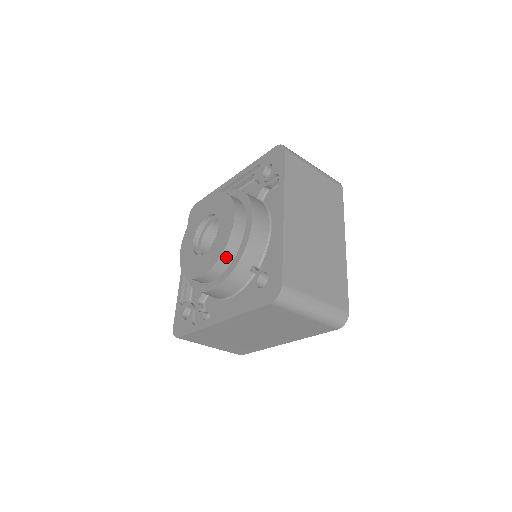
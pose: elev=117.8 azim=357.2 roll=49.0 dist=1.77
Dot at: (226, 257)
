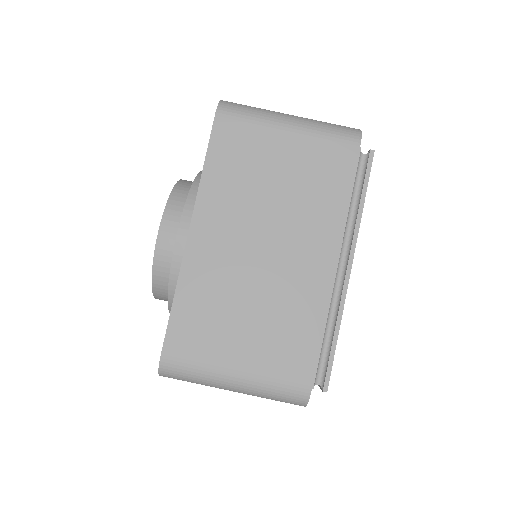
Dot at: (160, 284)
